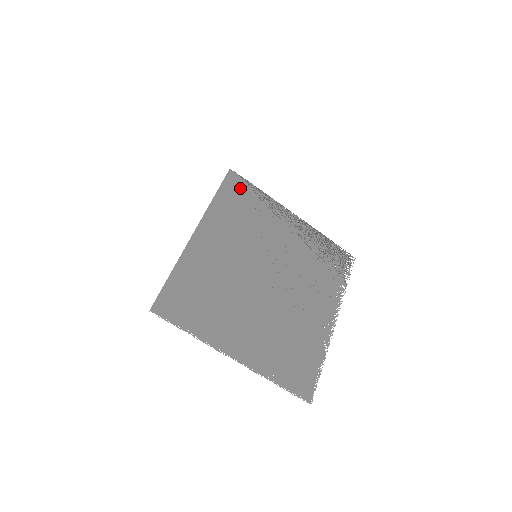
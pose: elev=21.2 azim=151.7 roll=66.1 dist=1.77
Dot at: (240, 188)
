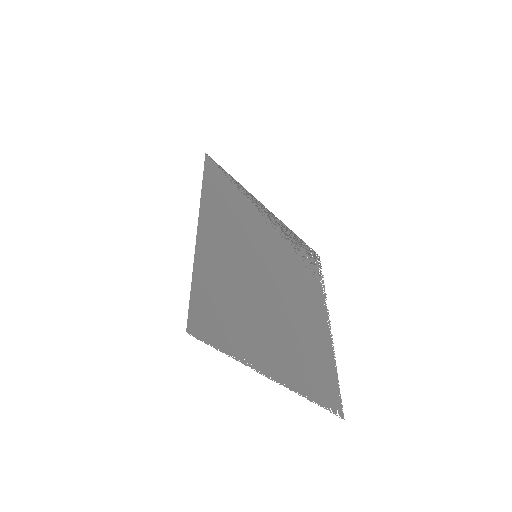
Dot at: (220, 177)
